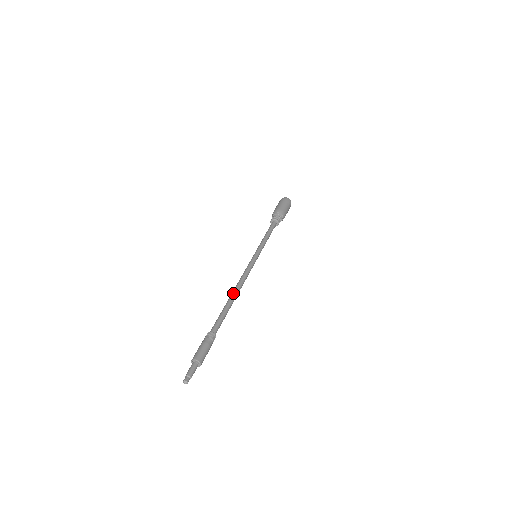
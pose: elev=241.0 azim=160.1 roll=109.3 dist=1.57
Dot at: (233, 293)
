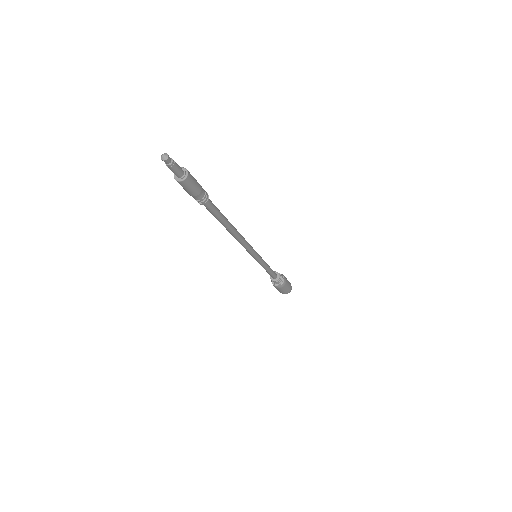
Dot at: occluded
